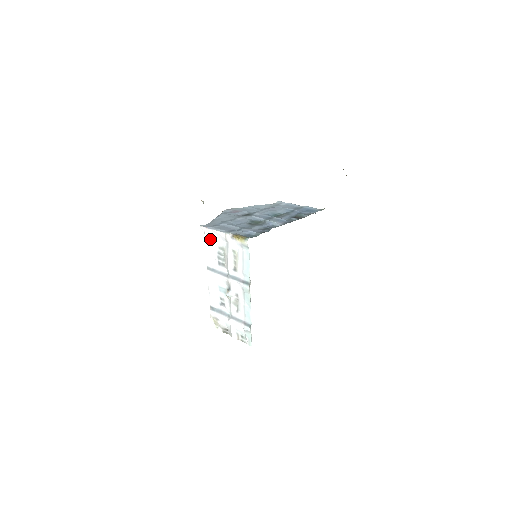
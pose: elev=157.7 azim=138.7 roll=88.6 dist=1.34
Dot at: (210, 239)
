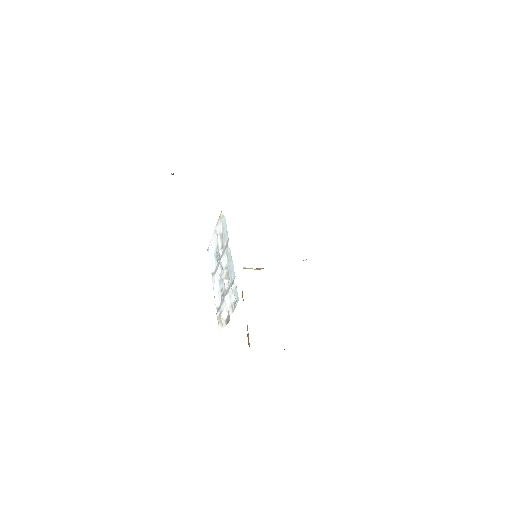
Dot at: (211, 249)
